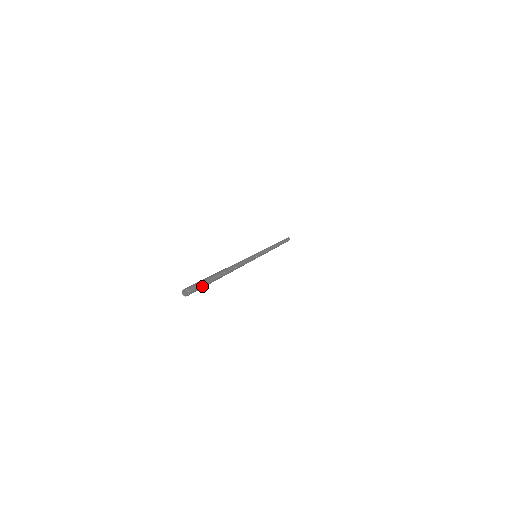
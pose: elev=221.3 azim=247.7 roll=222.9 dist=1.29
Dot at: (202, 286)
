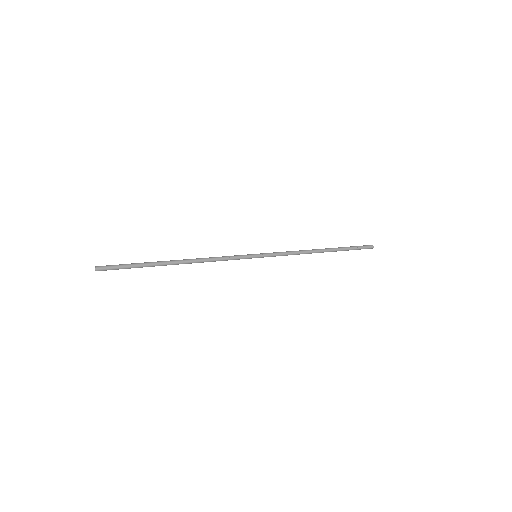
Dot at: (120, 267)
